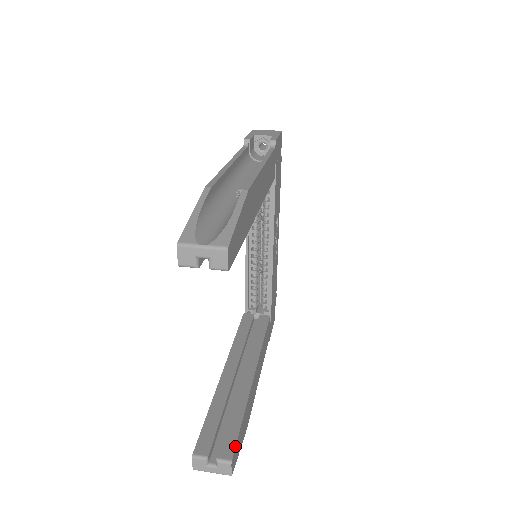
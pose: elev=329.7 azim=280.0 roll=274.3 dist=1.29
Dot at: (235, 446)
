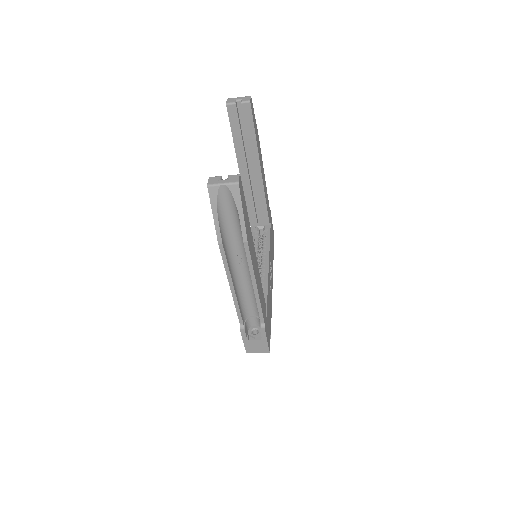
Dot at: (242, 186)
